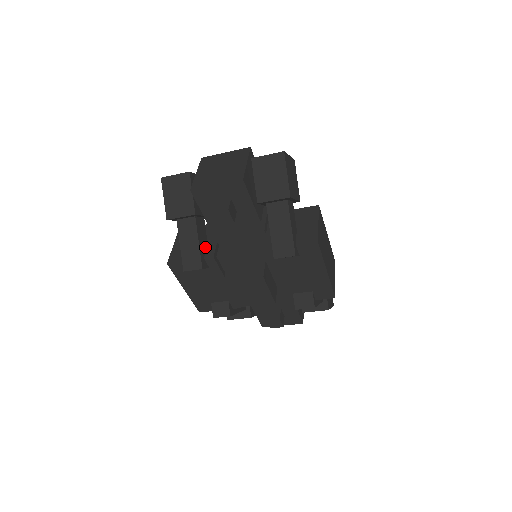
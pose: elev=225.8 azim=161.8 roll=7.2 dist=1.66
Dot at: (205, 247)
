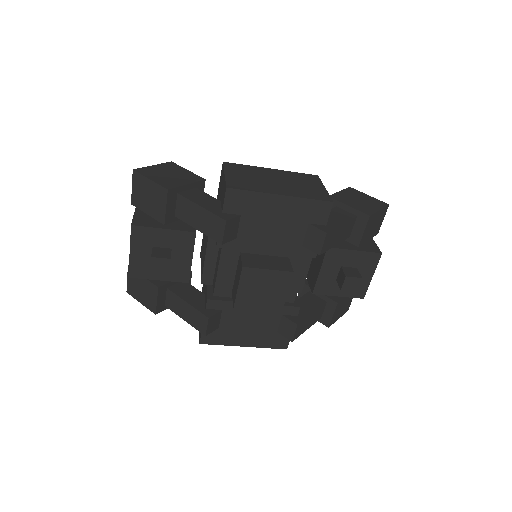
Dot at: (202, 299)
